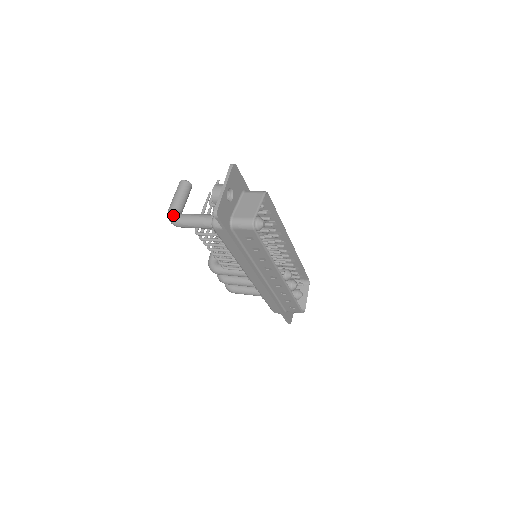
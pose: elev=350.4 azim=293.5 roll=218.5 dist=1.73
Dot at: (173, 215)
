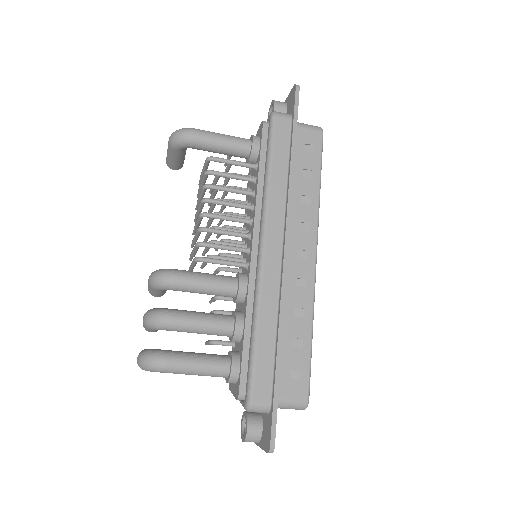
Dot at: occluded
